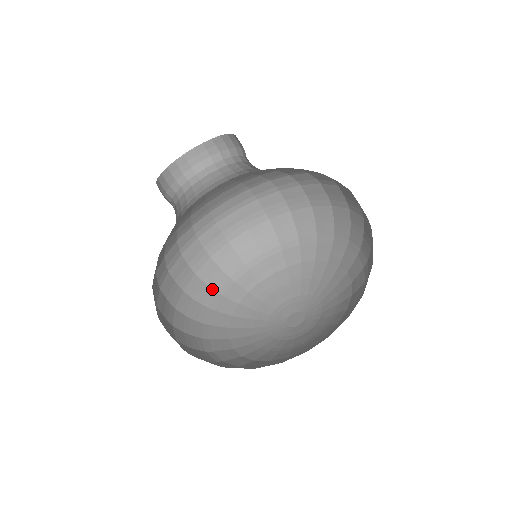
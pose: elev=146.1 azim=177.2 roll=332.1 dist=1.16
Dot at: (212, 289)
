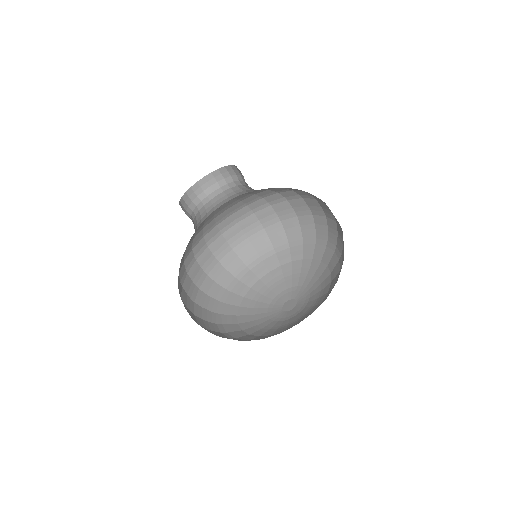
Dot at: (211, 323)
